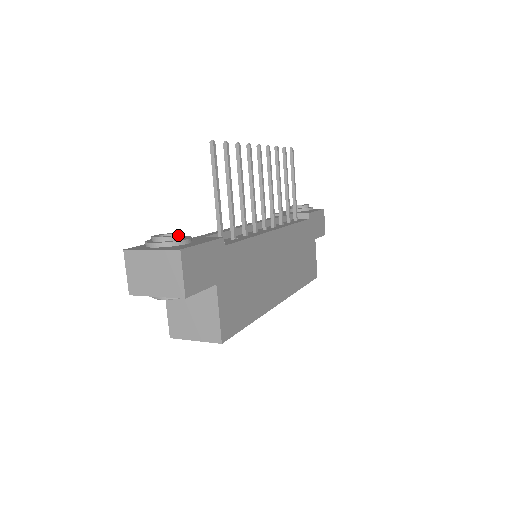
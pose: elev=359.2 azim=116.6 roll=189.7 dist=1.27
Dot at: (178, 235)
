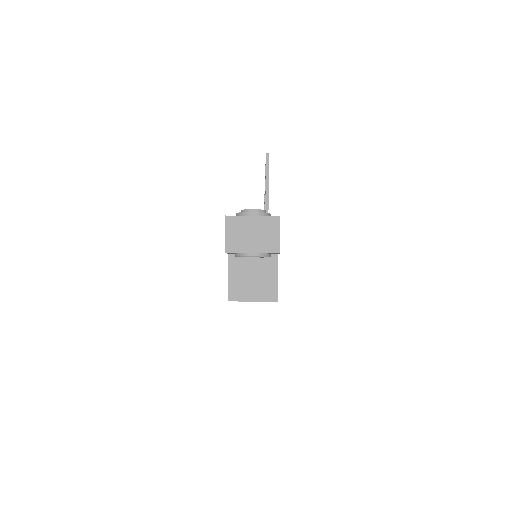
Dot at: (265, 210)
